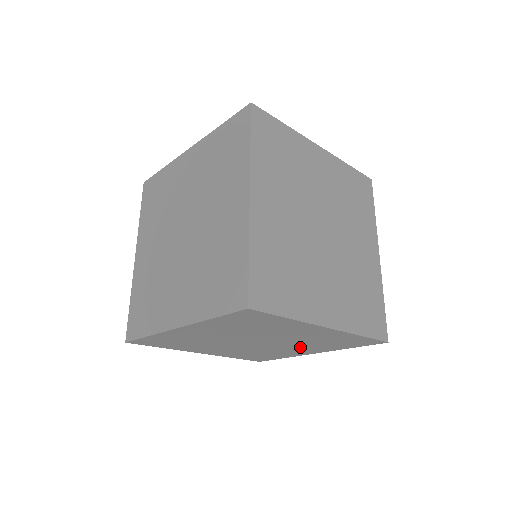
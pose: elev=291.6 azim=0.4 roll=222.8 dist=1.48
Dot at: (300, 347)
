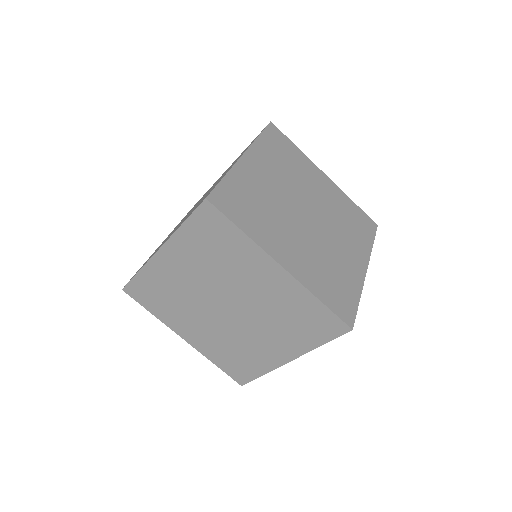
Dot at: occluded
